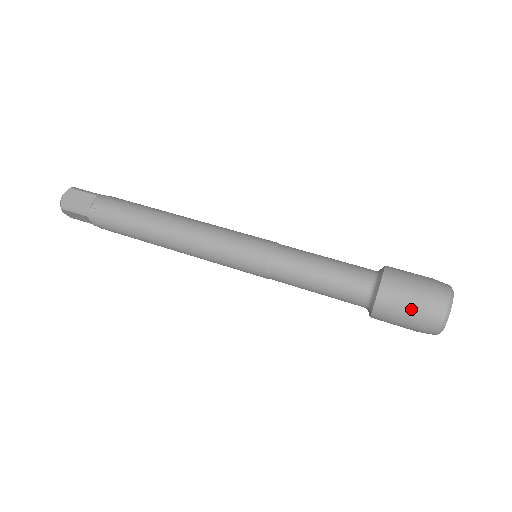
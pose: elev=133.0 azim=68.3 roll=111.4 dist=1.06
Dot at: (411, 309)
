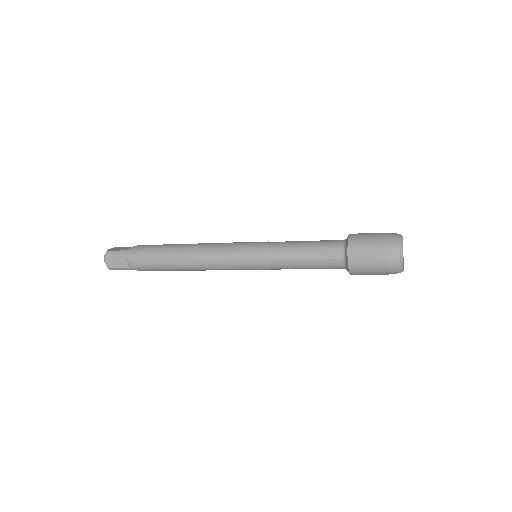
Dot at: (374, 240)
